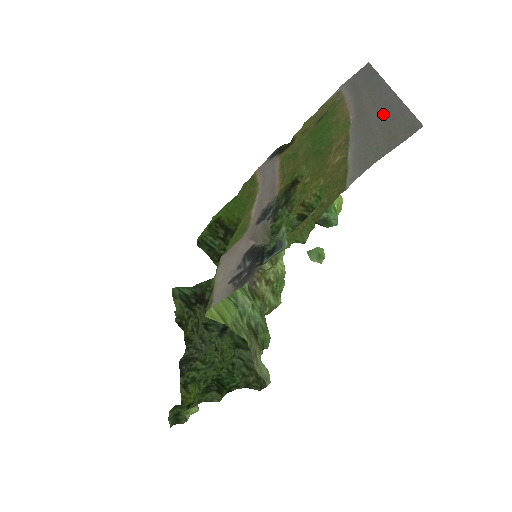
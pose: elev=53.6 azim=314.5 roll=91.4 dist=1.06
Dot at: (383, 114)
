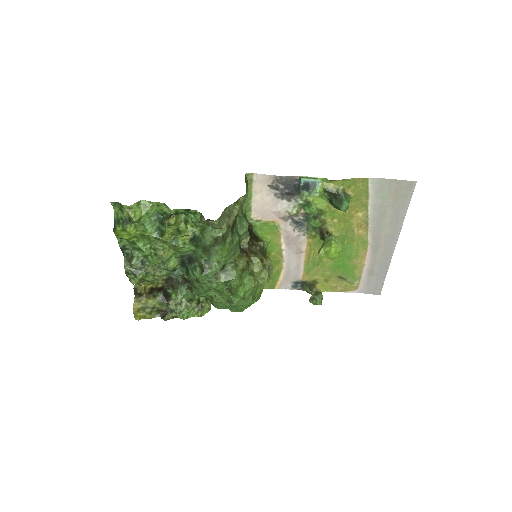
Dot at: (393, 218)
